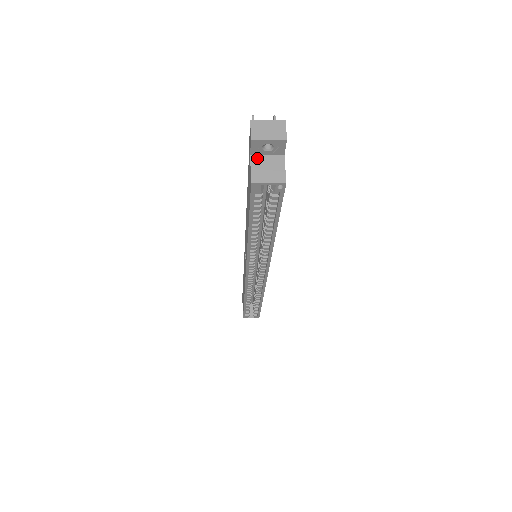
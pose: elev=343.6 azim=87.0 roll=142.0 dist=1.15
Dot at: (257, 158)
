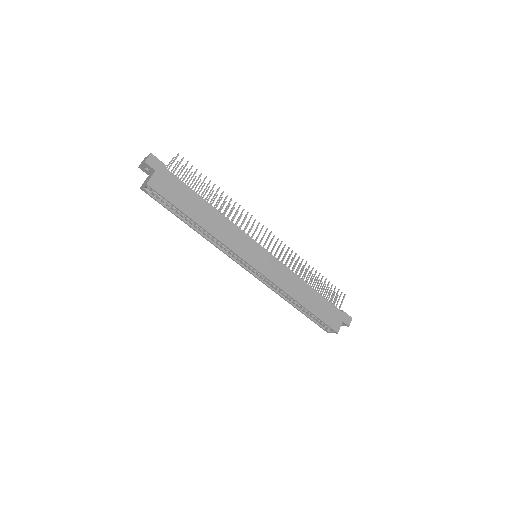
Dot at: (149, 176)
